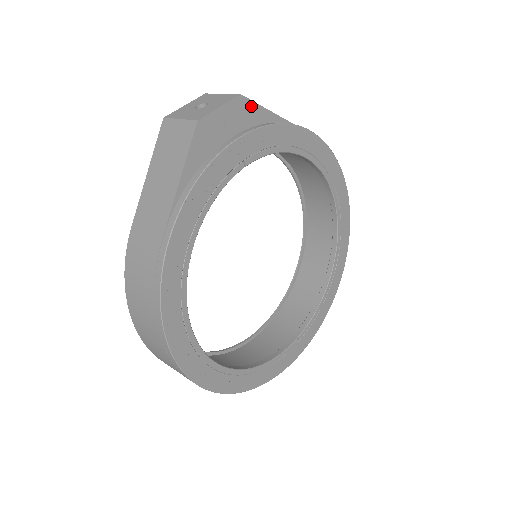
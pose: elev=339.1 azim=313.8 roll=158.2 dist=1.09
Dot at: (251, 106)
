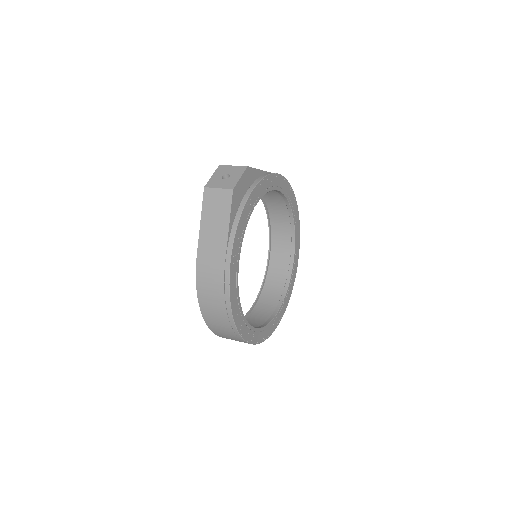
Dot at: (252, 171)
